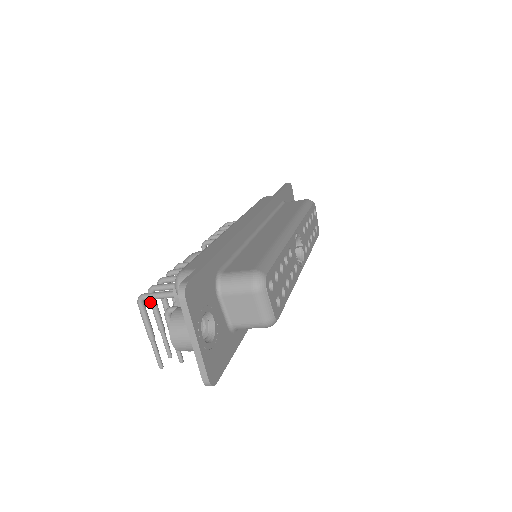
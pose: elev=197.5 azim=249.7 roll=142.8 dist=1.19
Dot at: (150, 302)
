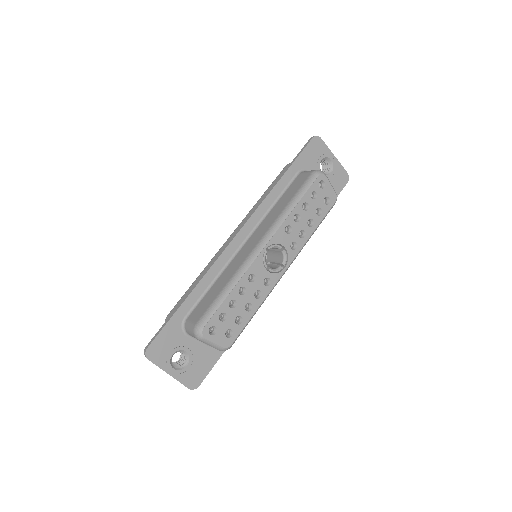
Dot at: occluded
